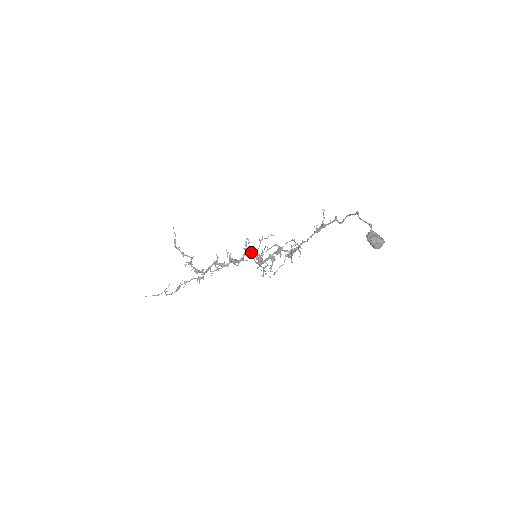
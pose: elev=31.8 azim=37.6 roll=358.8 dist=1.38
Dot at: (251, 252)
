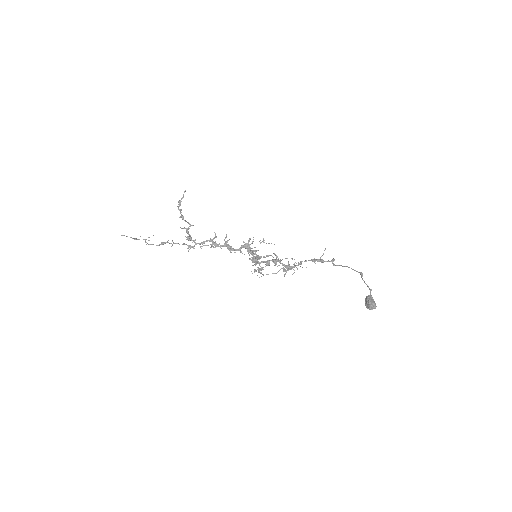
Dot at: (250, 248)
